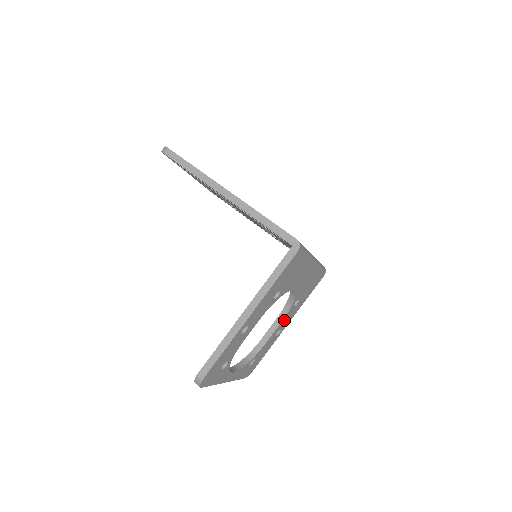
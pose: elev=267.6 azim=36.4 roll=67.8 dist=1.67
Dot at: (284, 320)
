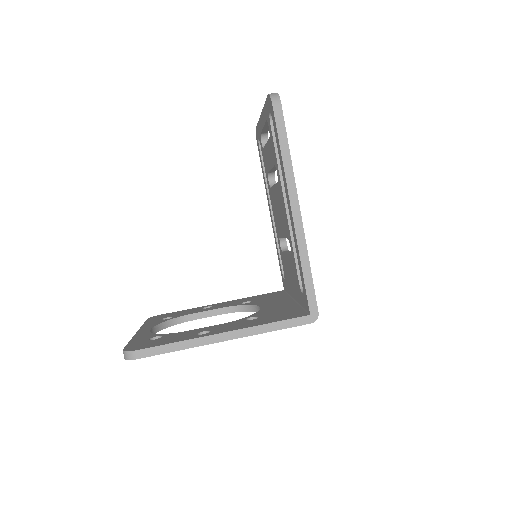
Dot at: occluded
